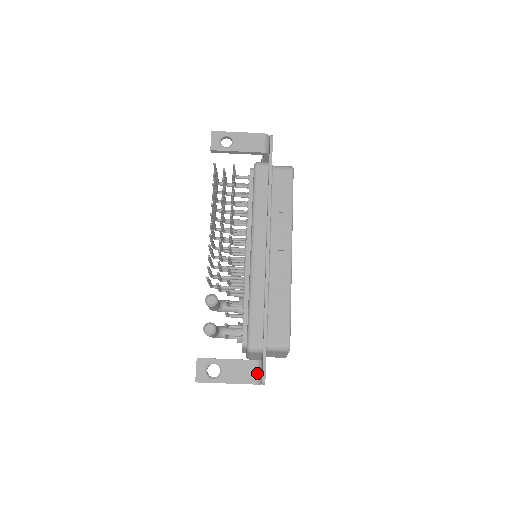
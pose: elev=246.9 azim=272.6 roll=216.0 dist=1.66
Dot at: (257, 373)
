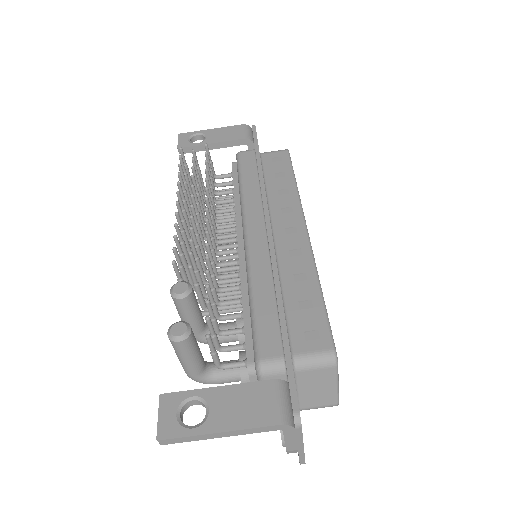
Dot at: (280, 403)
